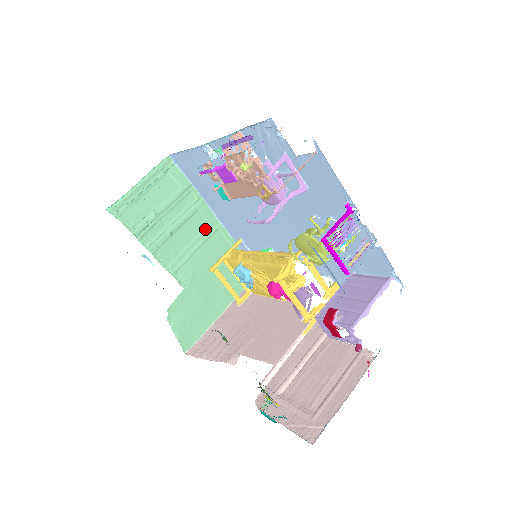
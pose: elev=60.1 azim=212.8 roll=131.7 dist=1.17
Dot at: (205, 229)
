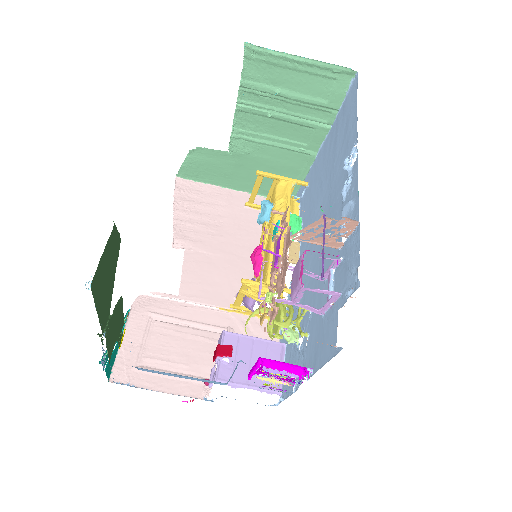
Dot at: (300, 143)
